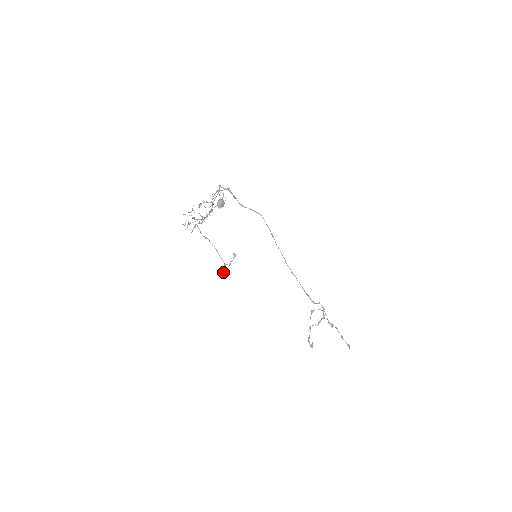
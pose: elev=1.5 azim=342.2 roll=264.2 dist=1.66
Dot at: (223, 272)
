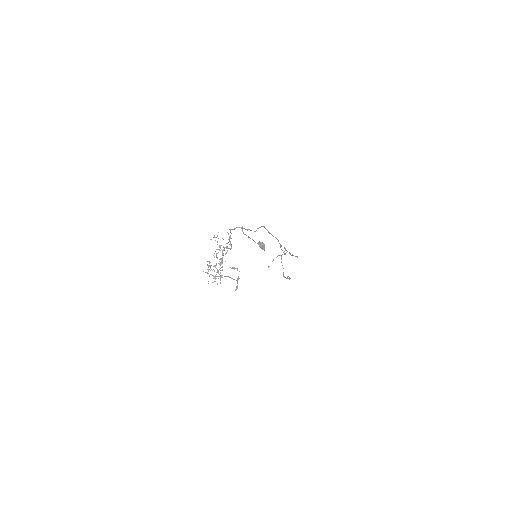
Dot at: occluded
